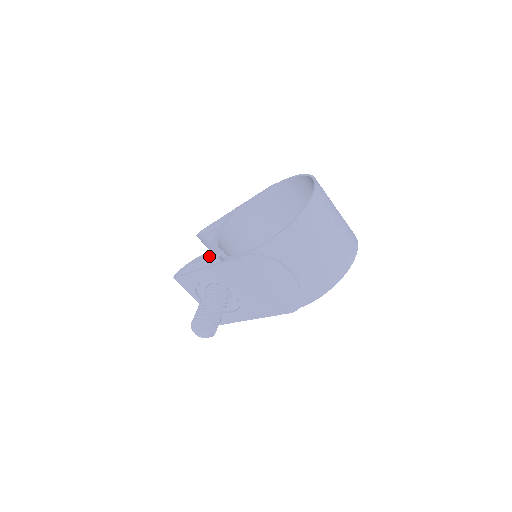
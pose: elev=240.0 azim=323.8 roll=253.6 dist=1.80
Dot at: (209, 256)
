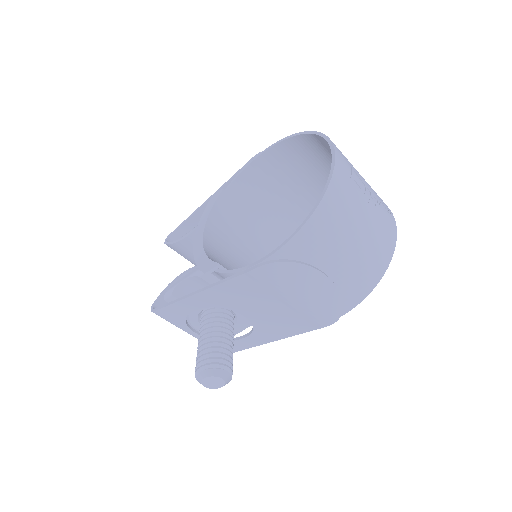
Dot at: (196, 272)
